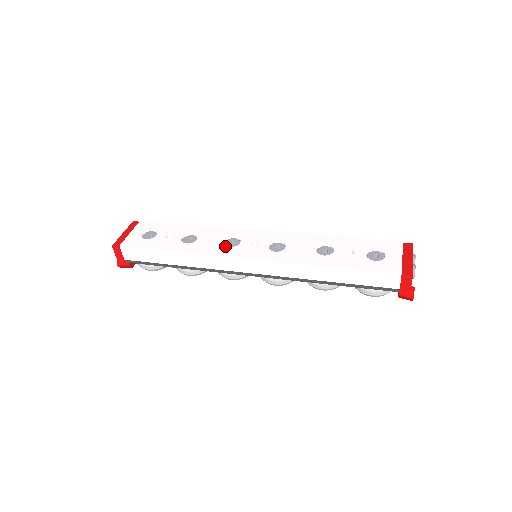
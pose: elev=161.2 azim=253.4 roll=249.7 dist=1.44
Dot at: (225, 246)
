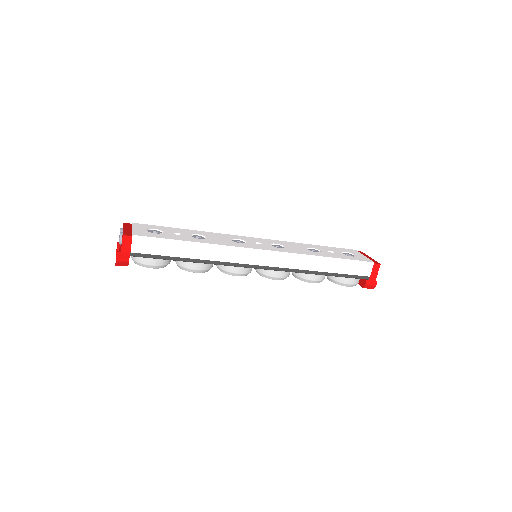
Dot at: (237, 242)
